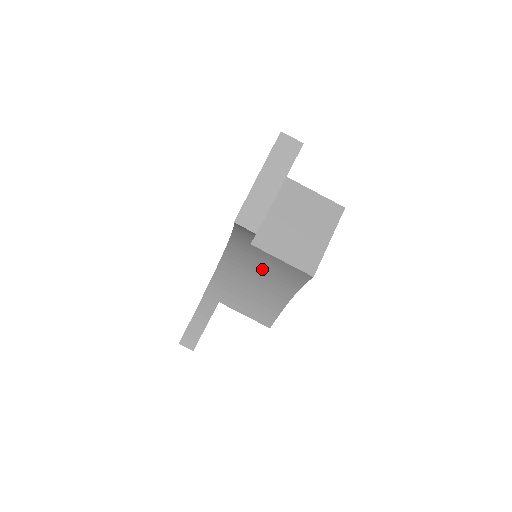
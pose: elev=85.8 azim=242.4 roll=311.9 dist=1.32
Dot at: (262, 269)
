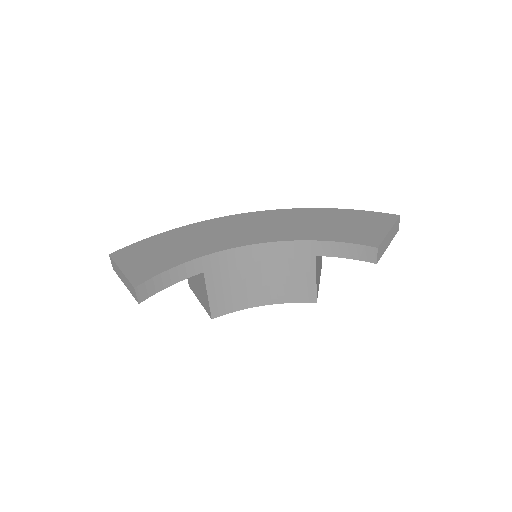
Dot at: (280, 273)
